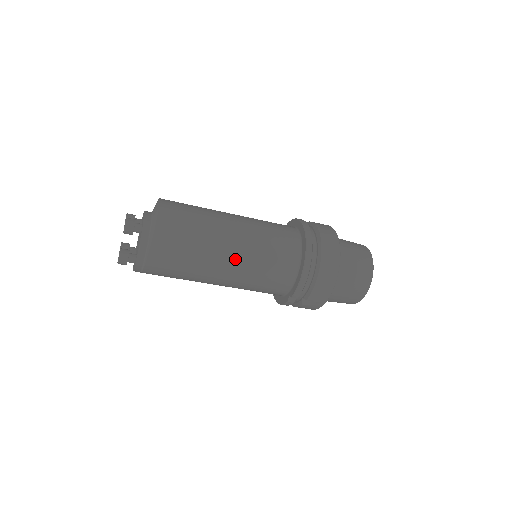
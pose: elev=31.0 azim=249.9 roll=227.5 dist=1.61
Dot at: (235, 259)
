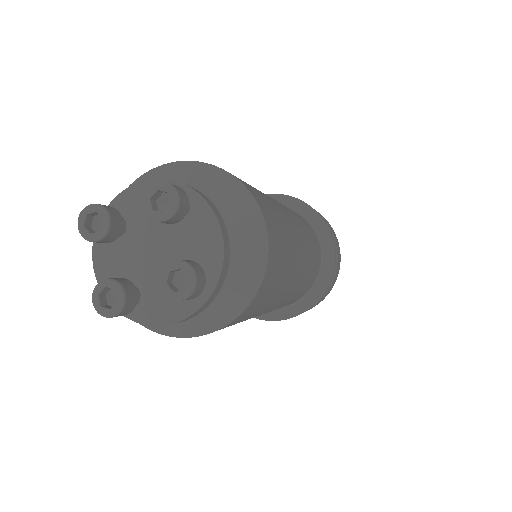
Dot at: occluded
